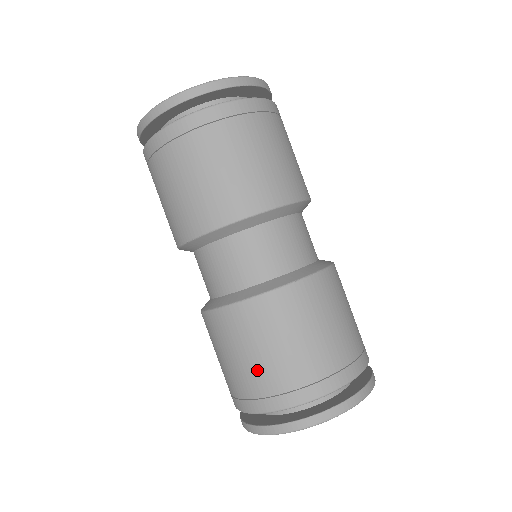
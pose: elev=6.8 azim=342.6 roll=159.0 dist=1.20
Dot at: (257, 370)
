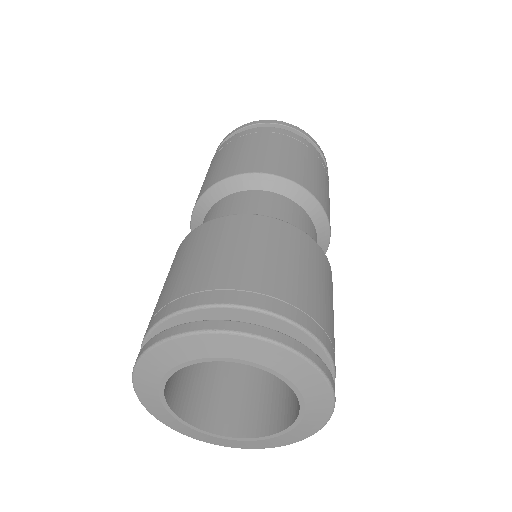
Dot at: (258, 266)
